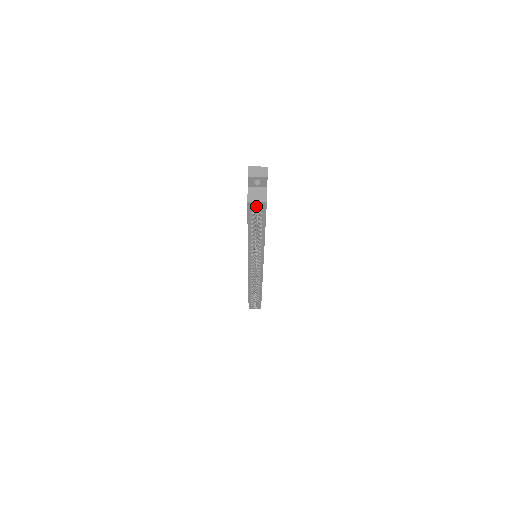
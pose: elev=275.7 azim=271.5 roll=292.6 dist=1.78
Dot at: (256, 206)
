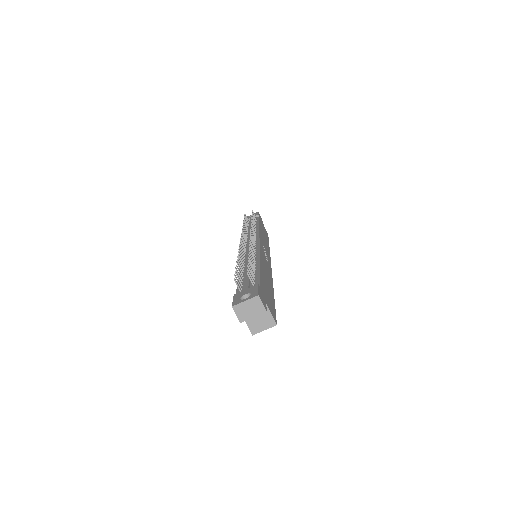
Dot at: occluded
